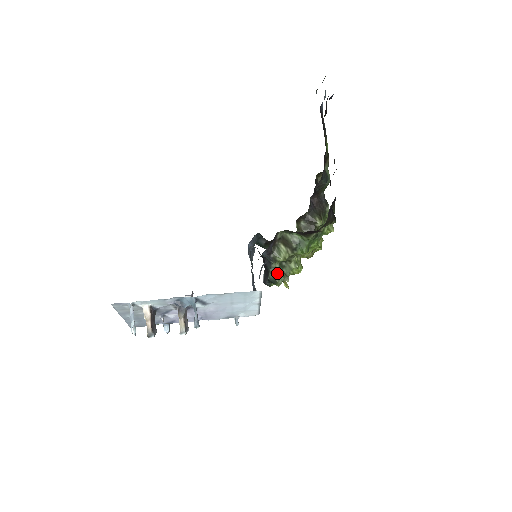
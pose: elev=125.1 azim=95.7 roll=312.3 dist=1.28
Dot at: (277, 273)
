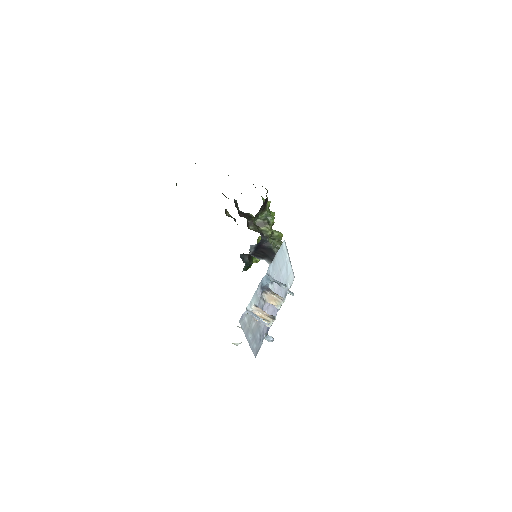
Dot at: (275, 245)
